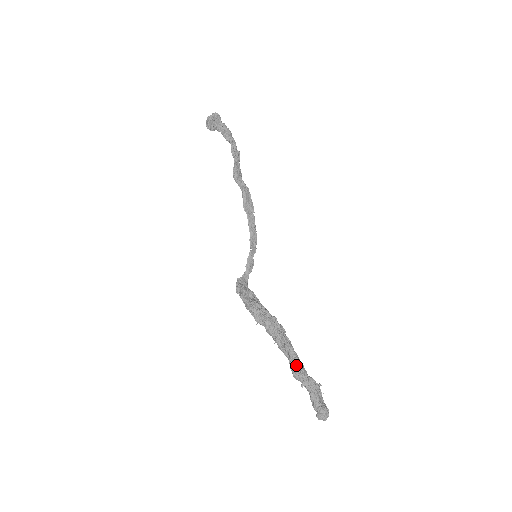
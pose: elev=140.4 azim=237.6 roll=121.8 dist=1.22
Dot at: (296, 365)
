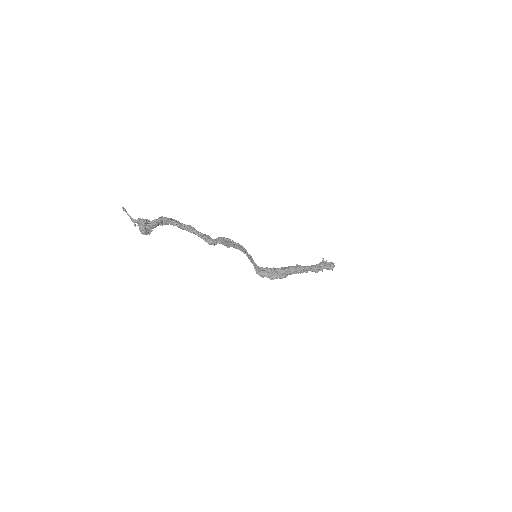
Dot at: (316, 270)
